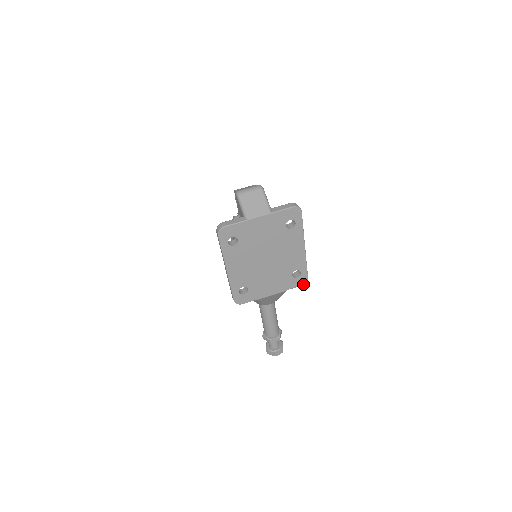
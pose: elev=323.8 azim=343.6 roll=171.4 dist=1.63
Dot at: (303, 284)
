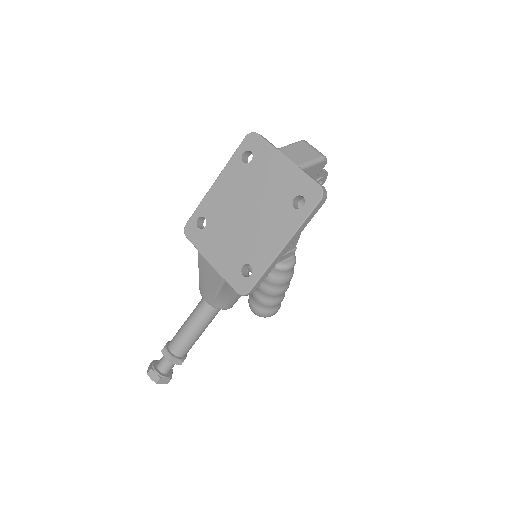
Dot at: (239, 293)
